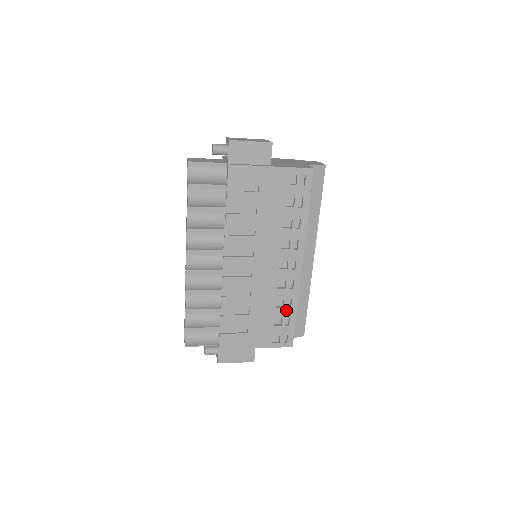
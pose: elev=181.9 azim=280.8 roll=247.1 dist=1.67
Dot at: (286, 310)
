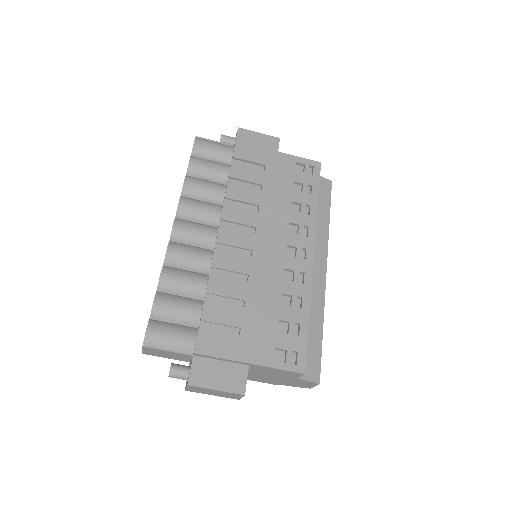
Dot at: (295, 311)
